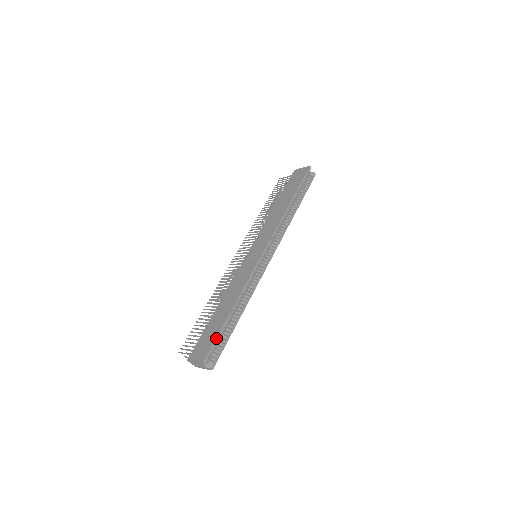
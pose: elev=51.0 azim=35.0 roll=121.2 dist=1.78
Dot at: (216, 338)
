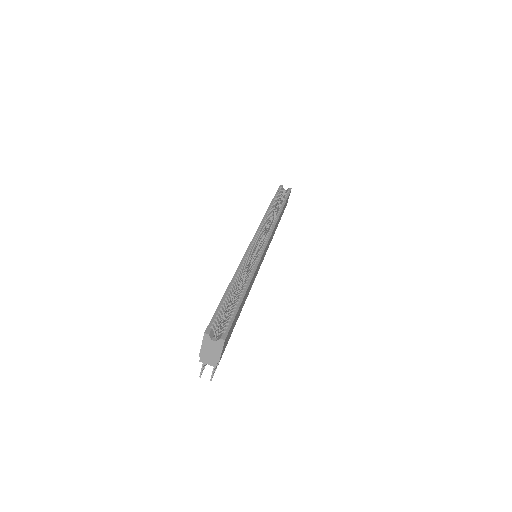
Dot at: (216, 309)
